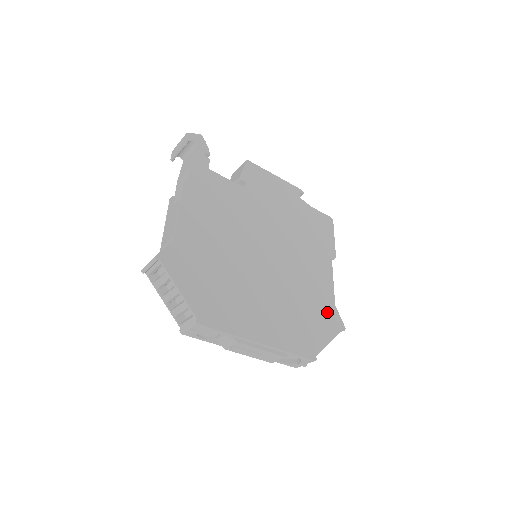
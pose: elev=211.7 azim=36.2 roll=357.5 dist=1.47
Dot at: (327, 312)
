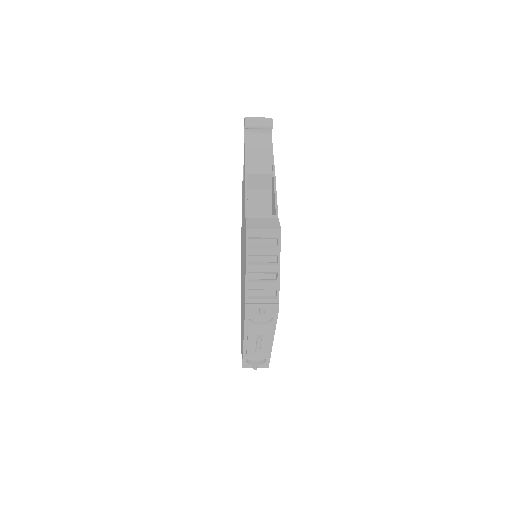
Dot at: occluded
